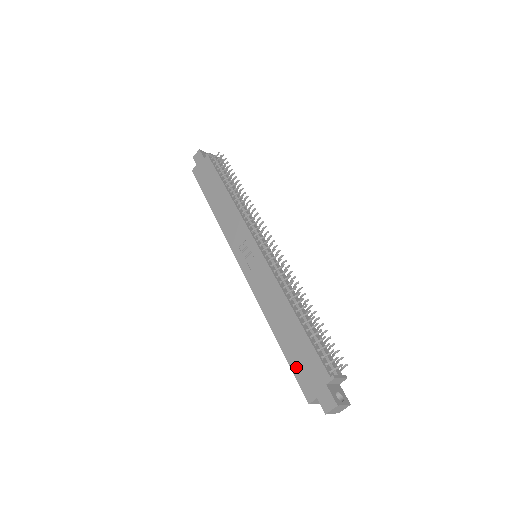
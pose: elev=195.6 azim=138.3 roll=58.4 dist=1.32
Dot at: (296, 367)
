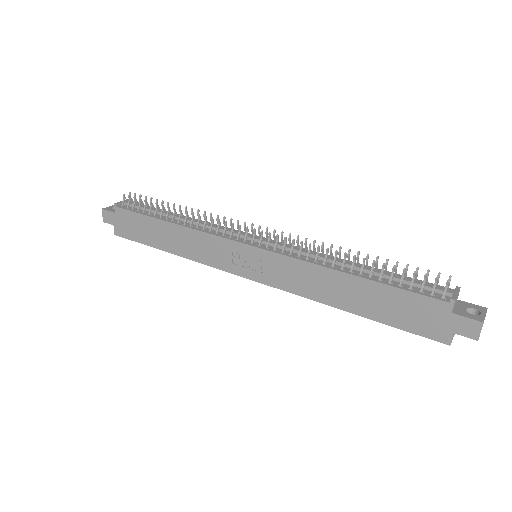
Dot at: (403, 323)
